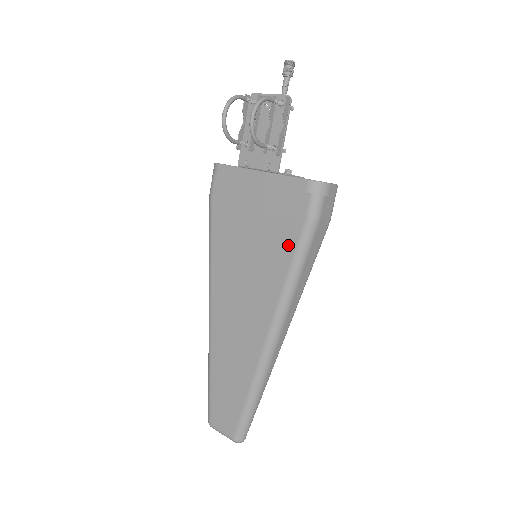
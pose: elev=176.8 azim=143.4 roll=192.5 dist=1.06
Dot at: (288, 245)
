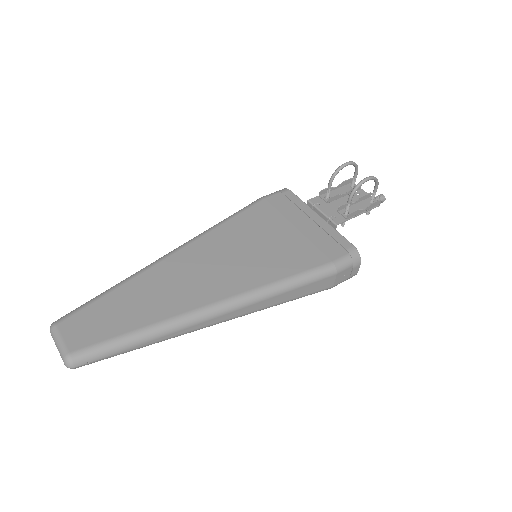
Dot at: (302, 265)
